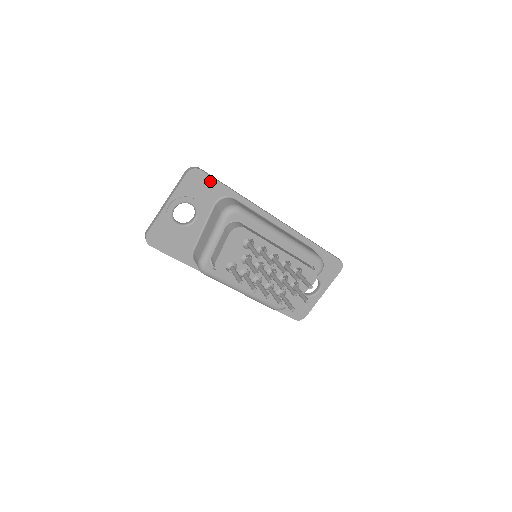
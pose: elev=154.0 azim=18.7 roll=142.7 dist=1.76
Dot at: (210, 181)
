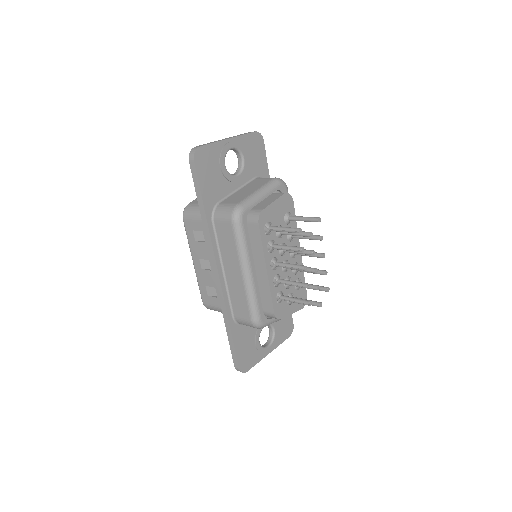
Dot at: (263, 156)
